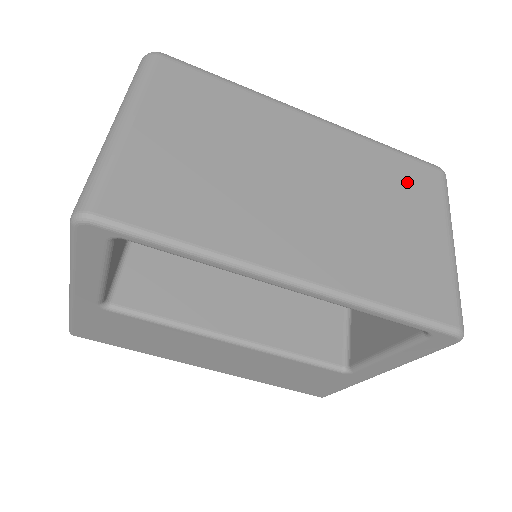
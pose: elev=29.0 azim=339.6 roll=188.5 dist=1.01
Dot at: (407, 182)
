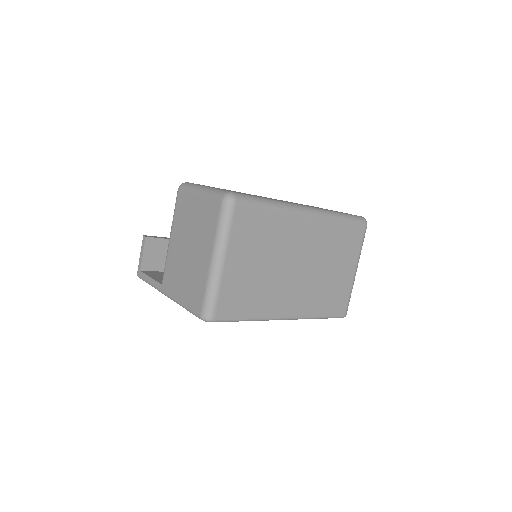
Dot at: (346, 242)
